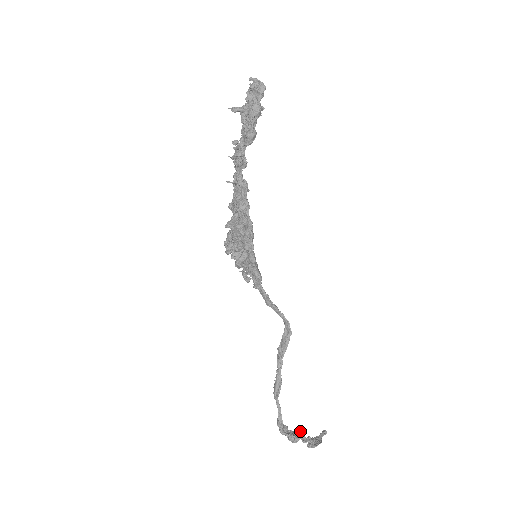
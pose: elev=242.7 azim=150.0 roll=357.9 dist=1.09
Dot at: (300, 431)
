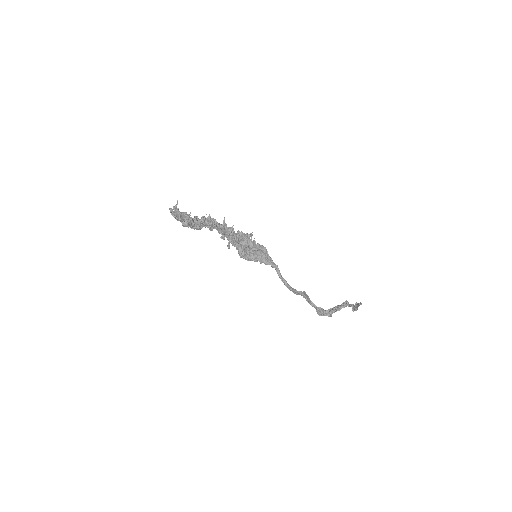
Dot at: (336, 309)
